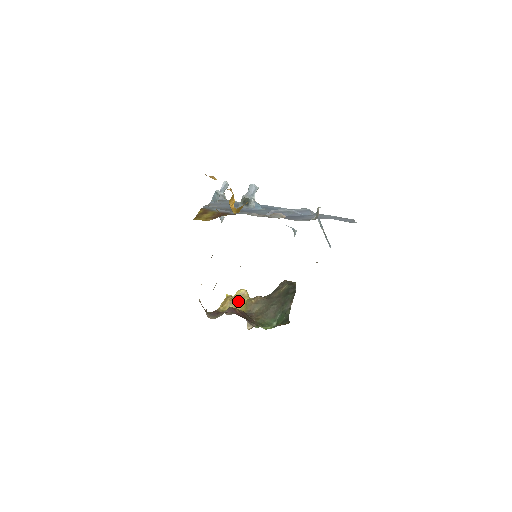
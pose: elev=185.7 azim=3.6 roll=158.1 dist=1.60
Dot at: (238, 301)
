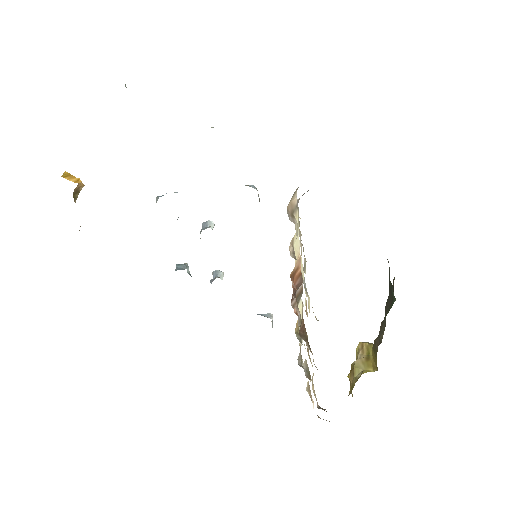
Dot at: (363, 362)
